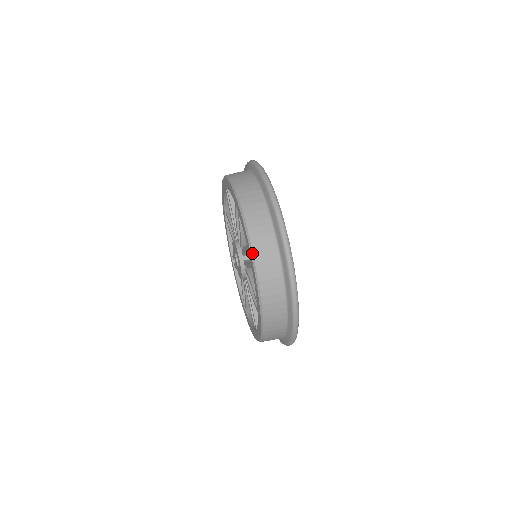
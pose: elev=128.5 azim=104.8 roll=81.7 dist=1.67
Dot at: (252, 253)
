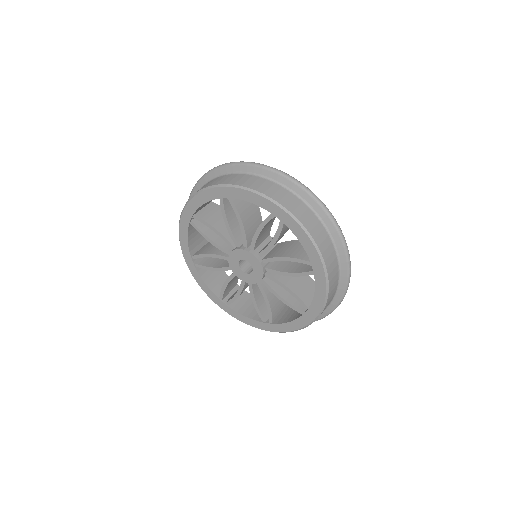
Dot at: (219, 185)
